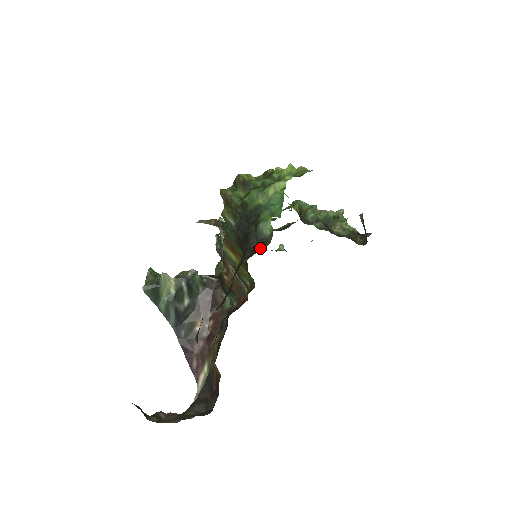
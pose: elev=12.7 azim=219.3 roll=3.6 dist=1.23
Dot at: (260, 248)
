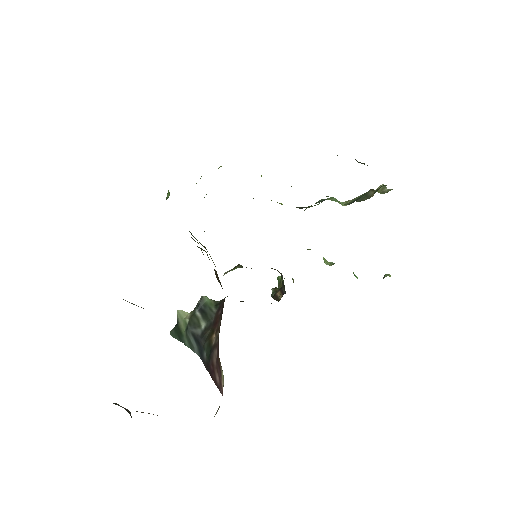
Dot at: occluded
